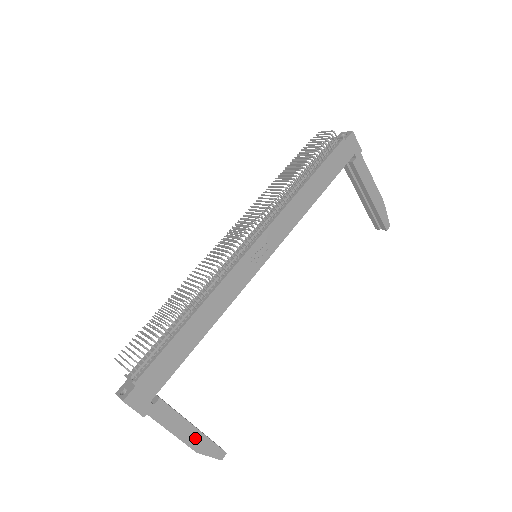
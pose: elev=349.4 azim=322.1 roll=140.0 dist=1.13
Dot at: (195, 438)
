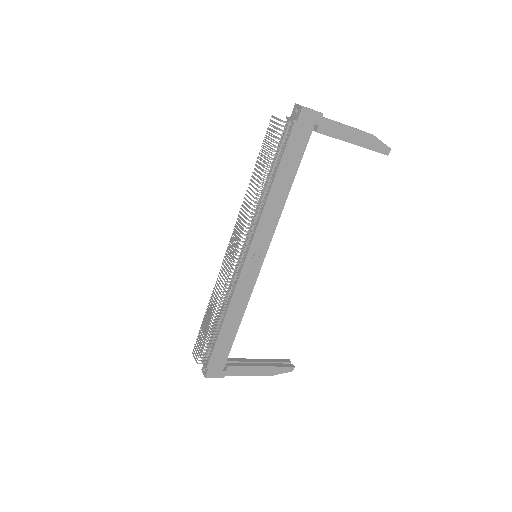
Dot at: (266, 371)
